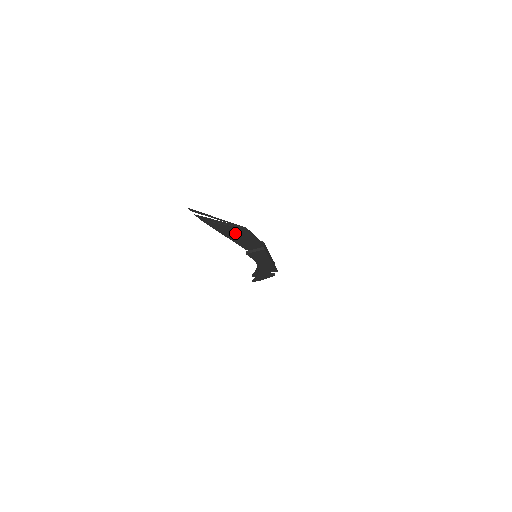
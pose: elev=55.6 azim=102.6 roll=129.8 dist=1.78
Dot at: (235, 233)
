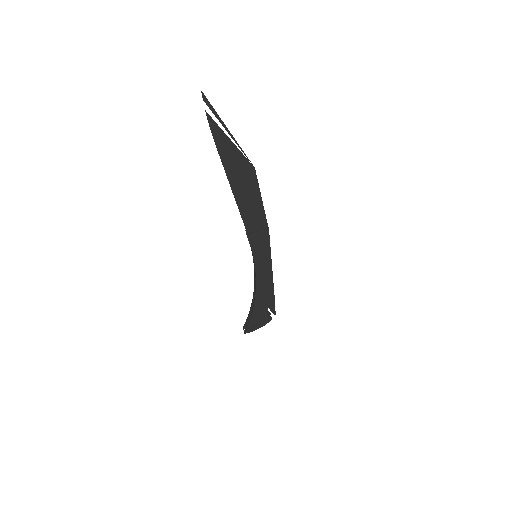
Dot at: (241, 178)
